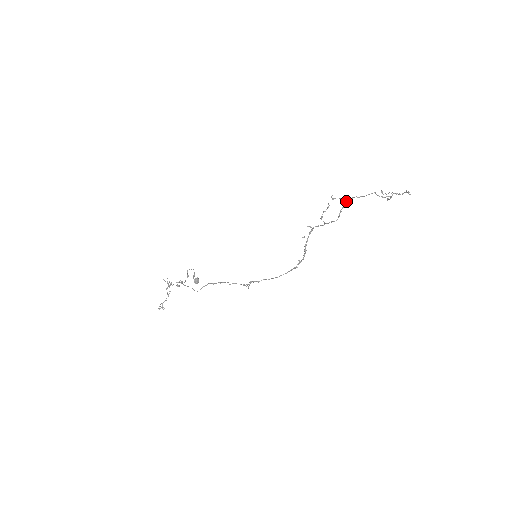
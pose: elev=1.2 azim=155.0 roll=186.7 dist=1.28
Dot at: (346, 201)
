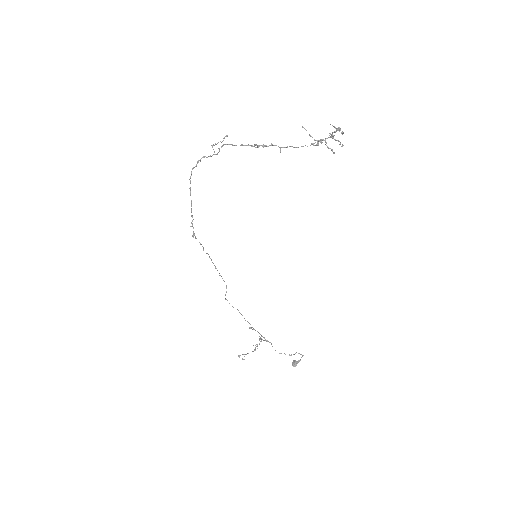
Dot at: (263, 146)
